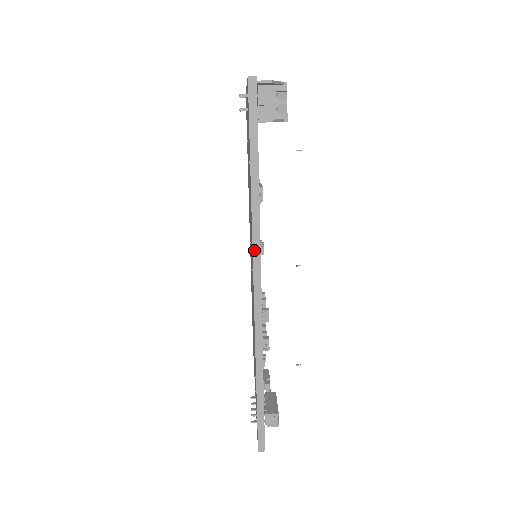
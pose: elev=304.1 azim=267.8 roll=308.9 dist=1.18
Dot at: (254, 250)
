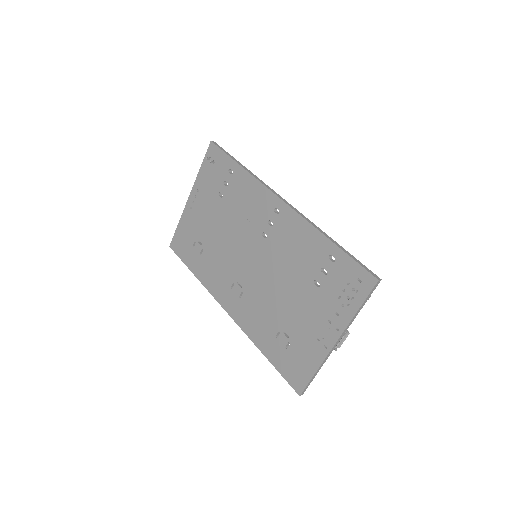
Dot at: (267, 187)
